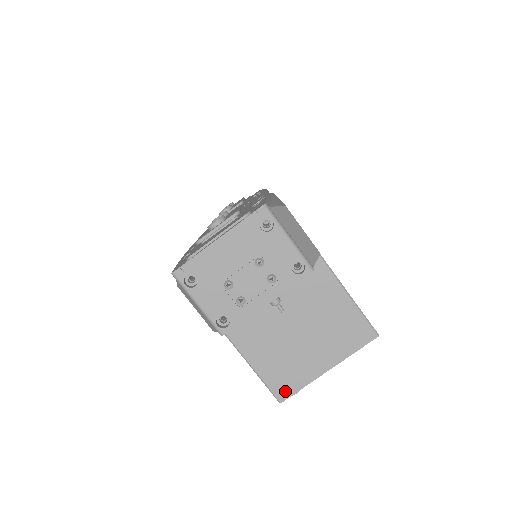
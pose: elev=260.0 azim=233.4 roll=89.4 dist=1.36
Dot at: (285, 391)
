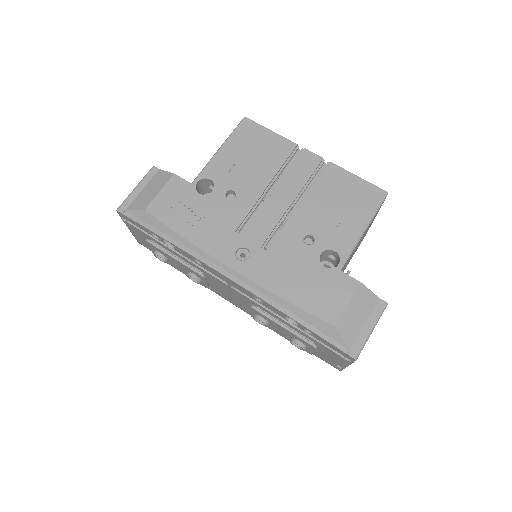
Dot at: occluded
